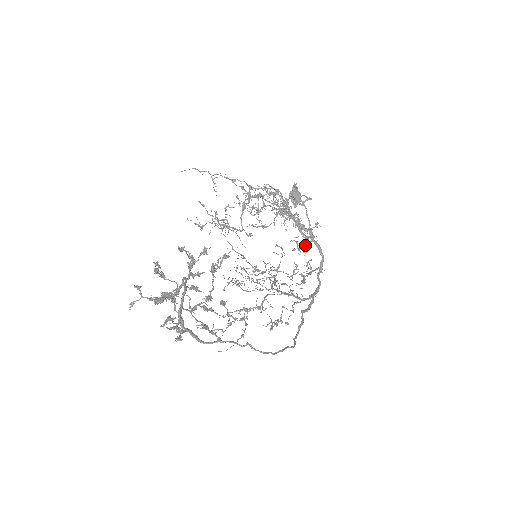
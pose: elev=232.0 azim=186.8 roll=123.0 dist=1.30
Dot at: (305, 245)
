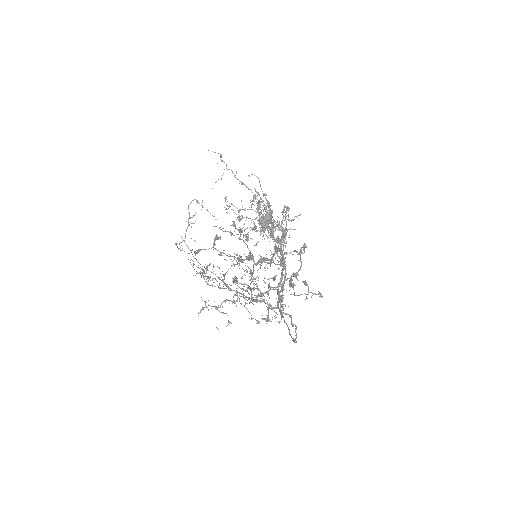
Dot at: (276, 264)
